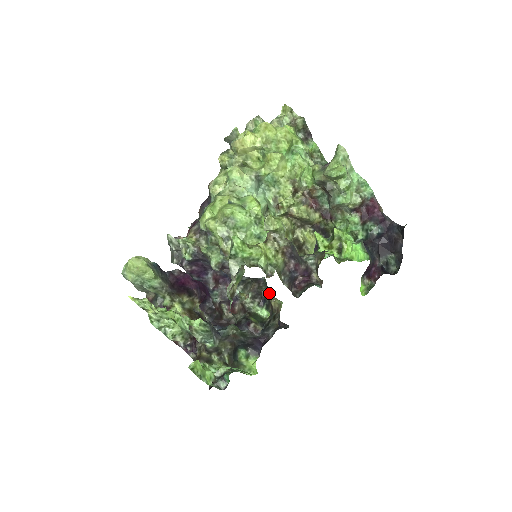
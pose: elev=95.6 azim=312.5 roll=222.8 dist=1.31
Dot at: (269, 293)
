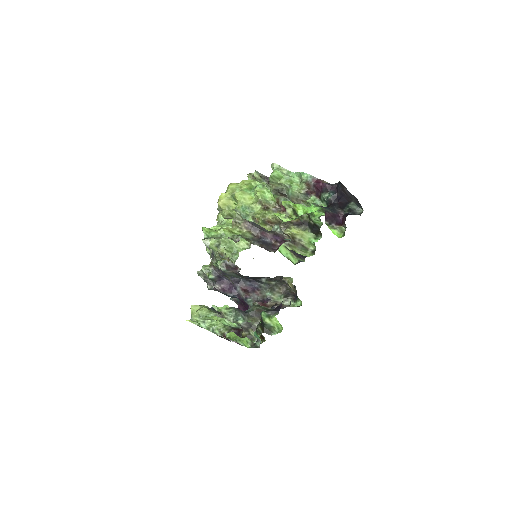
Dot at: occluded
